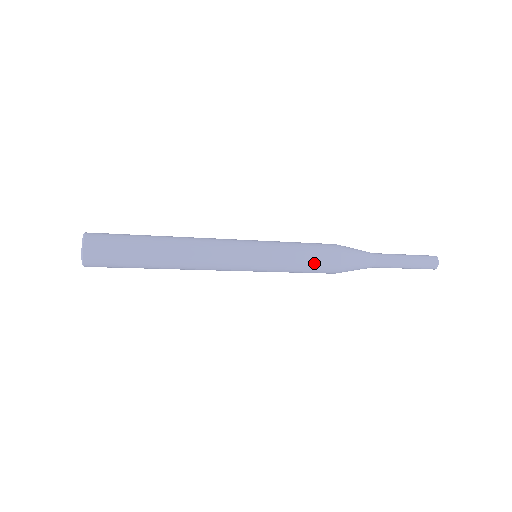
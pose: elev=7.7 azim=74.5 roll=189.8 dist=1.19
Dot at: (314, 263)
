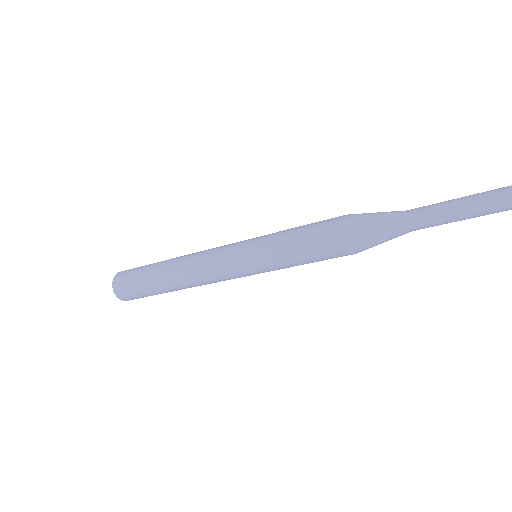
Dot at: (310, 246)
